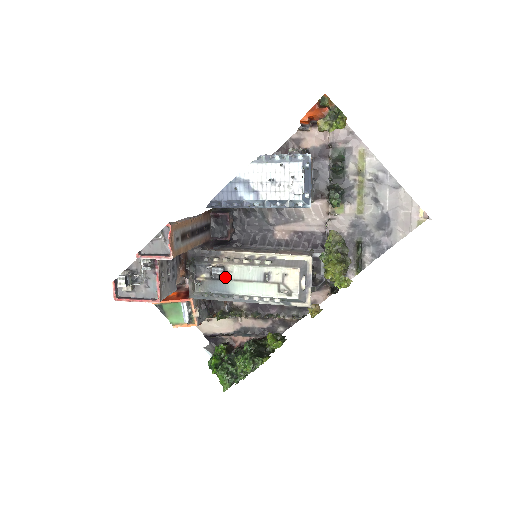
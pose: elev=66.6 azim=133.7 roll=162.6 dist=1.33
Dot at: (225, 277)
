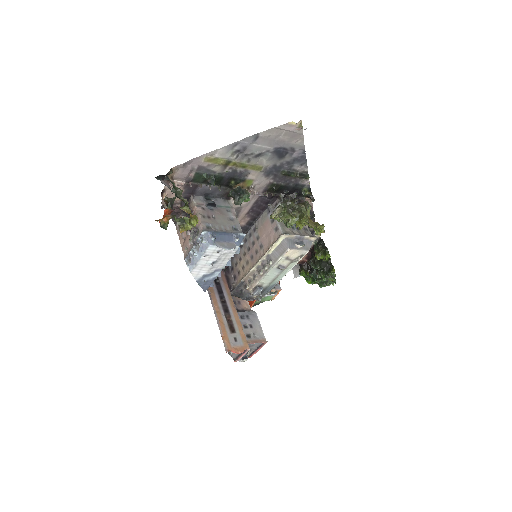
Dot at: (264, 288)
